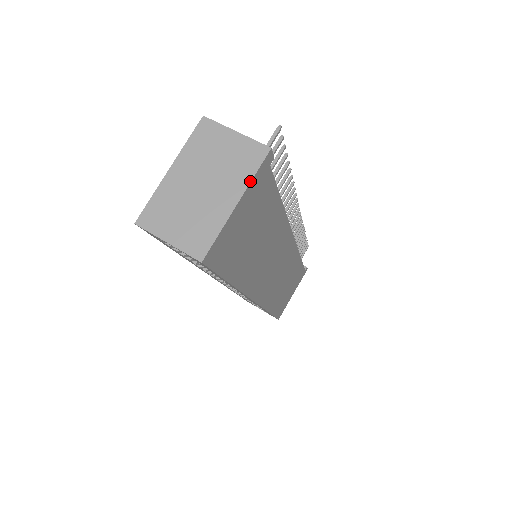
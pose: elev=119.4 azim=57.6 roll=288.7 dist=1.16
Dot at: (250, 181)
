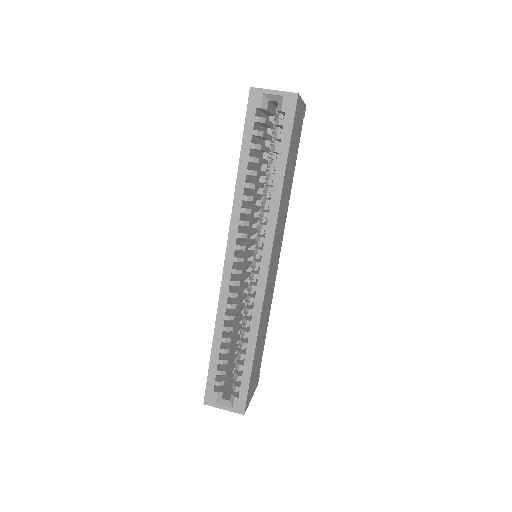
Dot at: occluded
